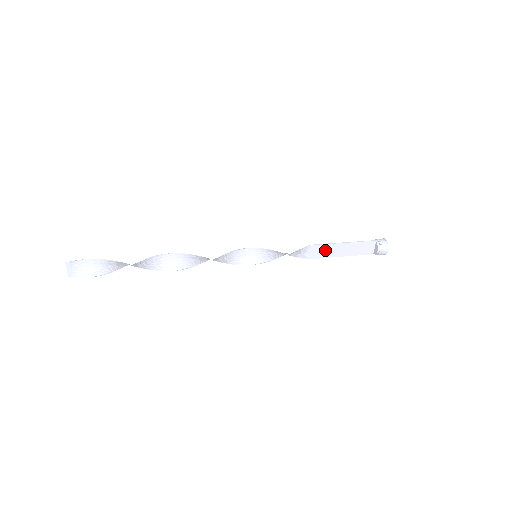
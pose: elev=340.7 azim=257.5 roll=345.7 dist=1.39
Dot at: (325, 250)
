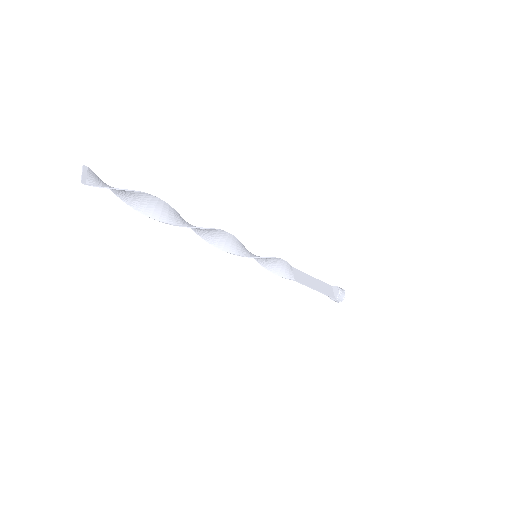
Dot at: (303, 277)
